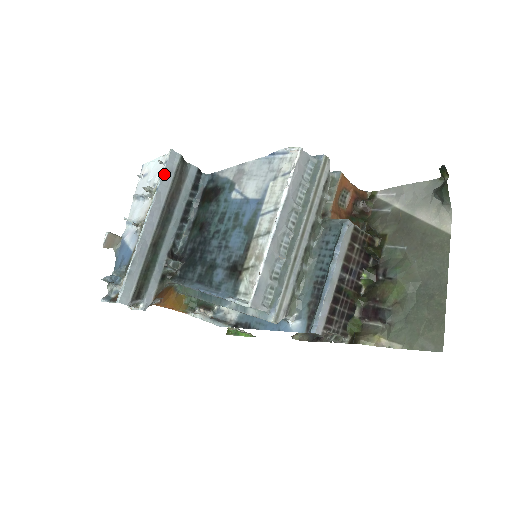
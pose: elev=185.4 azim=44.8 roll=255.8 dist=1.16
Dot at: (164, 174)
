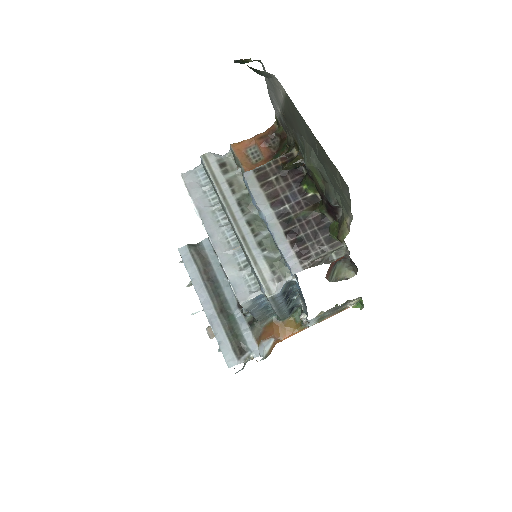
Dot at: (186, 267)
